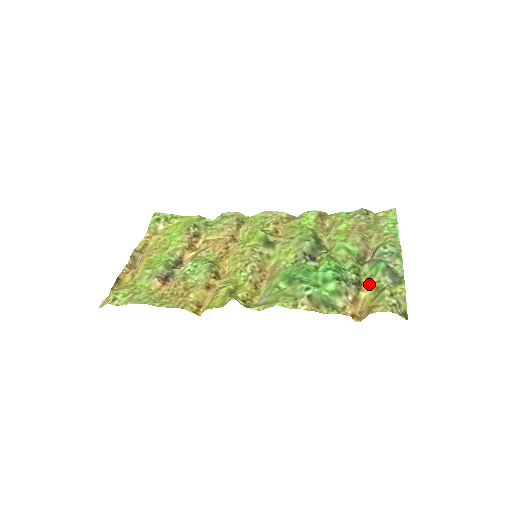
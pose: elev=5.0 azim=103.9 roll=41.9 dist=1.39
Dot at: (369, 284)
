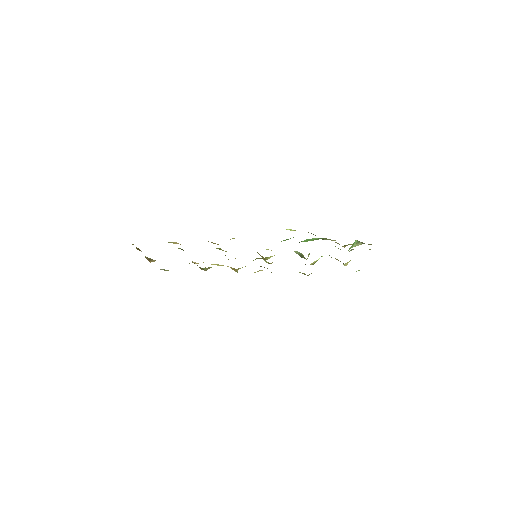
Dot at: (349, 244)
